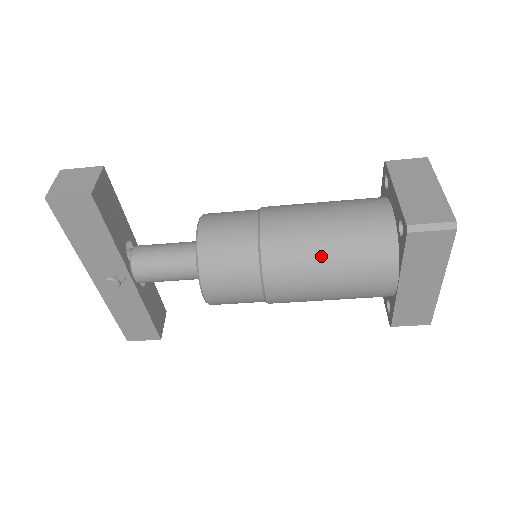
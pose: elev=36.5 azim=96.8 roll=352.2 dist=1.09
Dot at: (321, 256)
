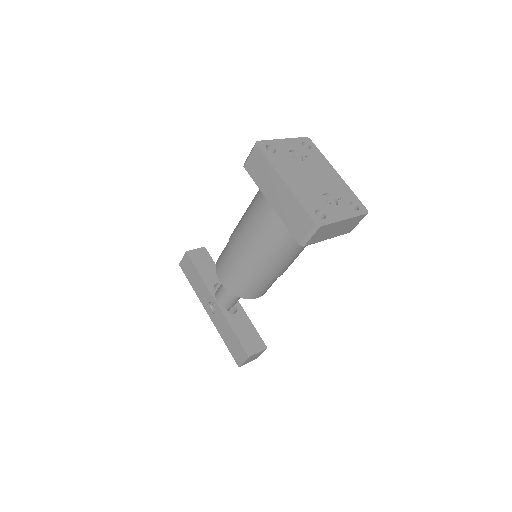
Dot at: (243, 218)
